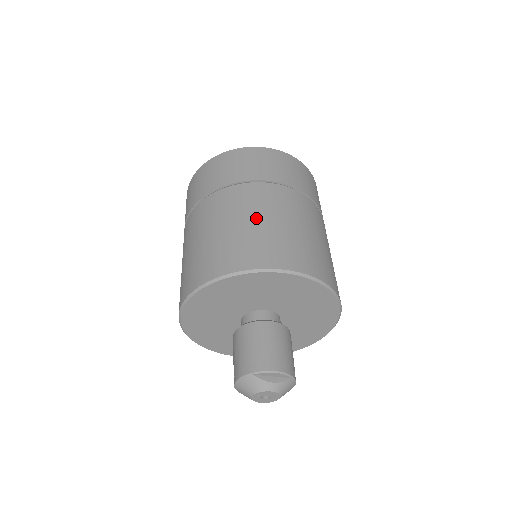
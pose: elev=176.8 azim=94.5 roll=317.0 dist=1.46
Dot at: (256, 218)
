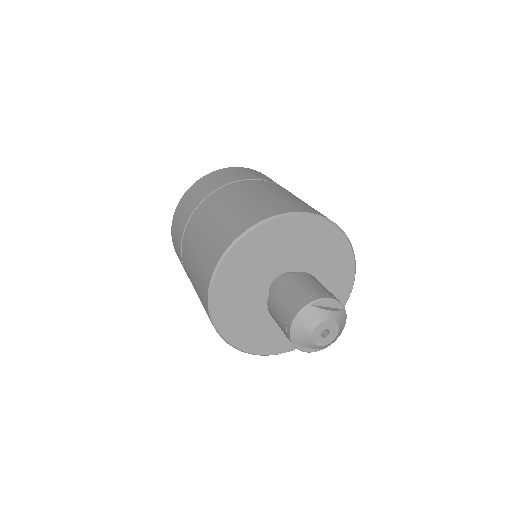
Dot at: (264, 193)
